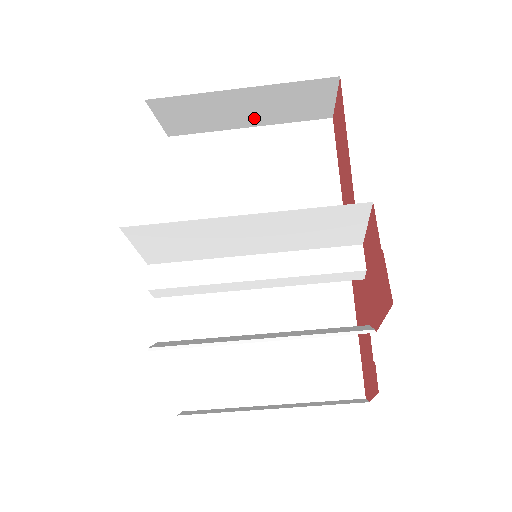
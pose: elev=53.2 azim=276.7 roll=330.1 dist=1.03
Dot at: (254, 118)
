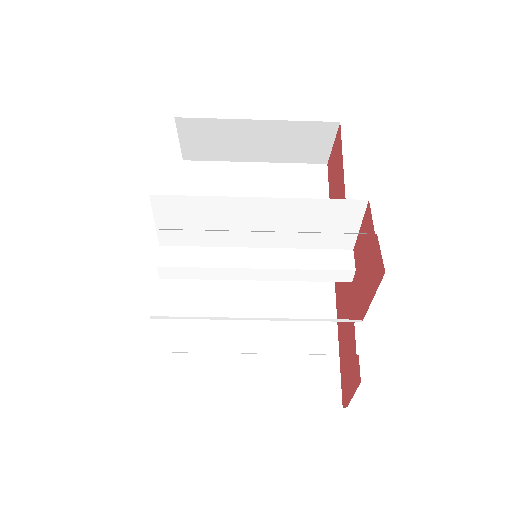
Dot at: (262, 153)
